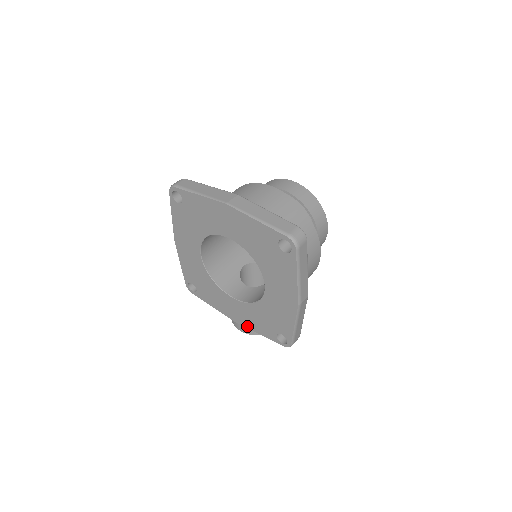
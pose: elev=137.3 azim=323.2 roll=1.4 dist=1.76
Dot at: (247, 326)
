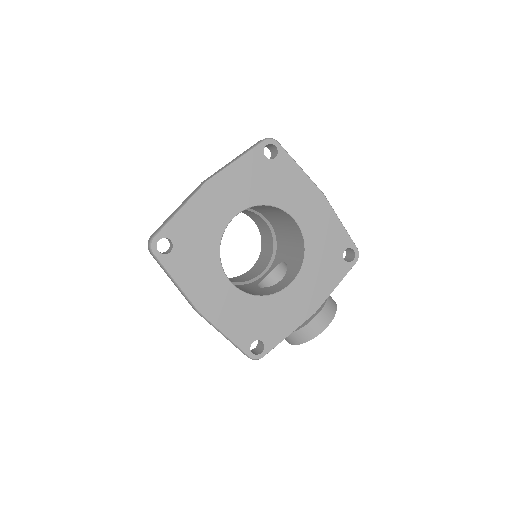
Dot at: (324, 297)
